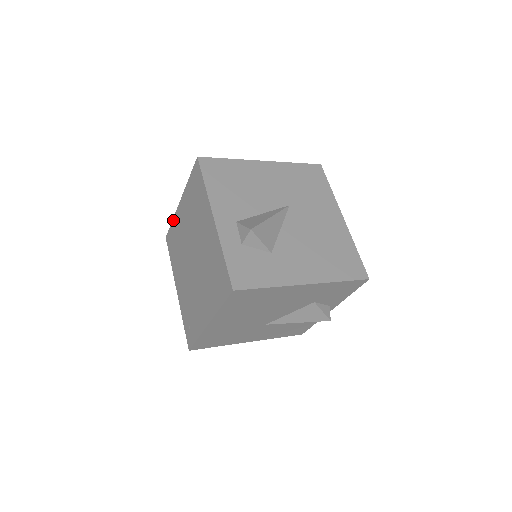
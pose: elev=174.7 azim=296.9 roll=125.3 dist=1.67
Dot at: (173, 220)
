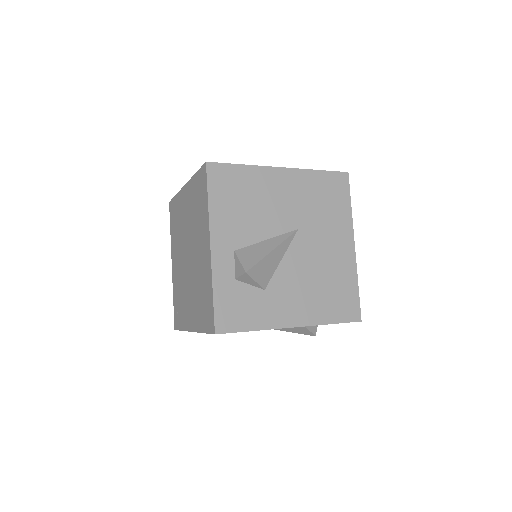
Dot at: (177, 195)
